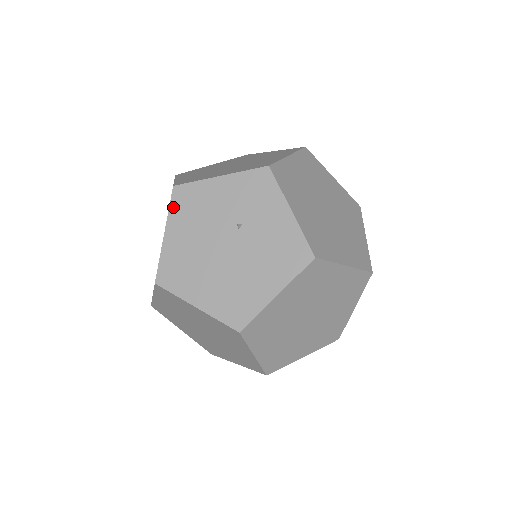
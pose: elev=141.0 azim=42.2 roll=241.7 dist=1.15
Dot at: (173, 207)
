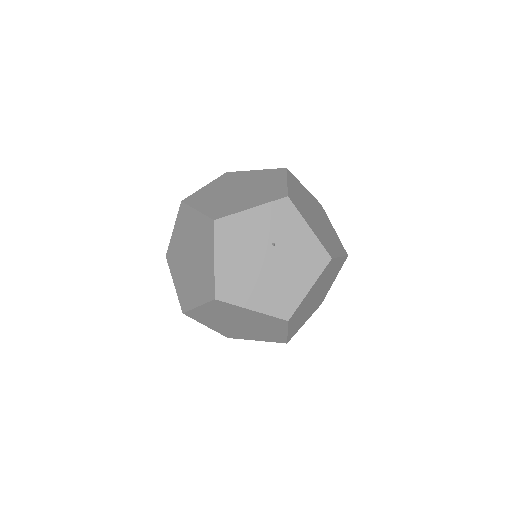
Dot at: (218, 237)
